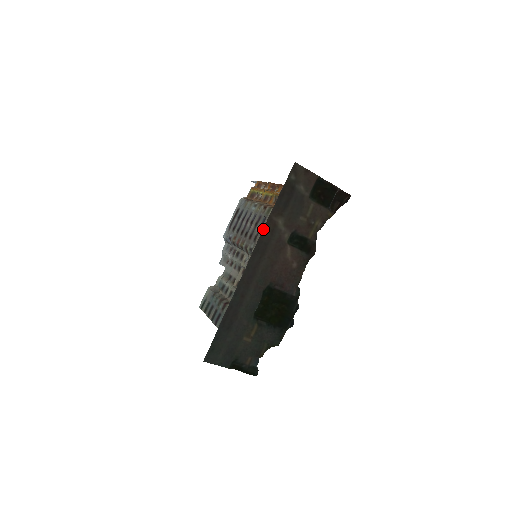
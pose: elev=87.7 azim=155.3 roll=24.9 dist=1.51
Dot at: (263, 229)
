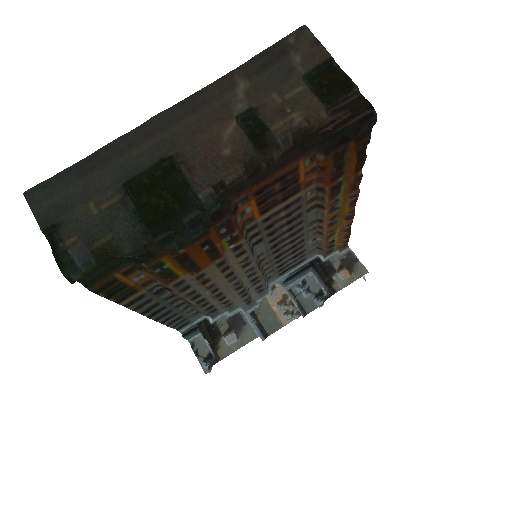
Dot at: (214, 82)
